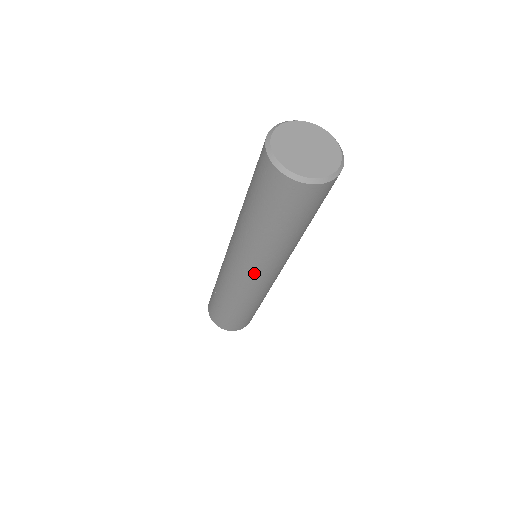
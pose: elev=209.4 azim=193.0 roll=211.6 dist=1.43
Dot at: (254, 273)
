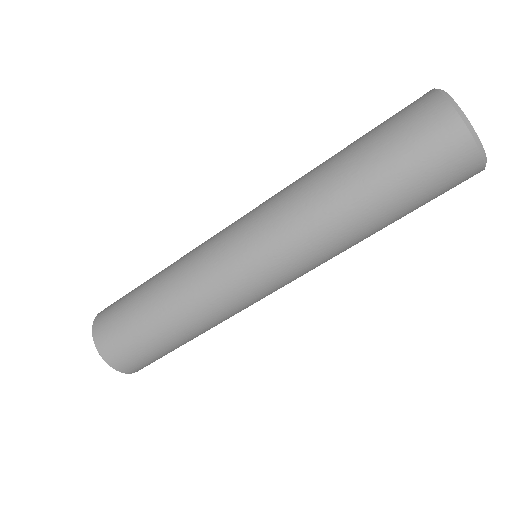
Dot at: (263, 248)
